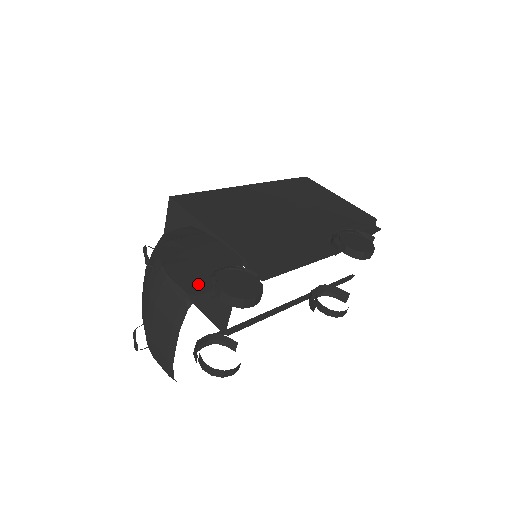
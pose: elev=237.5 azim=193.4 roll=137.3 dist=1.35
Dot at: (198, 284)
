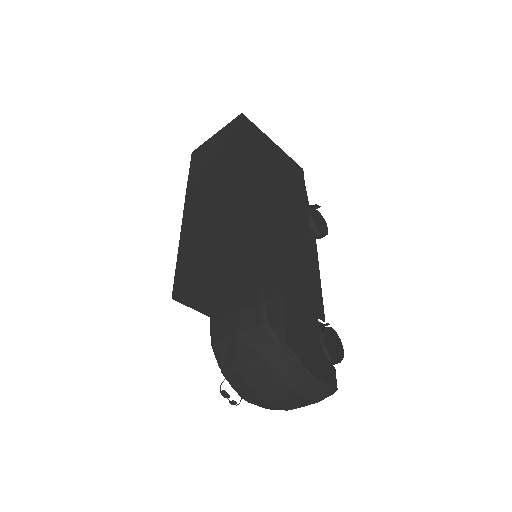
Dot at: (329, 370)
